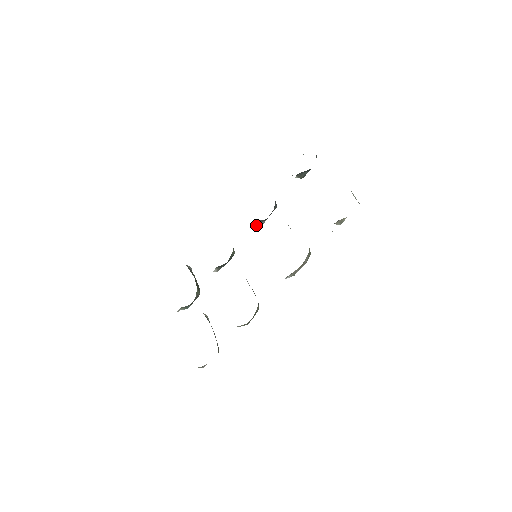
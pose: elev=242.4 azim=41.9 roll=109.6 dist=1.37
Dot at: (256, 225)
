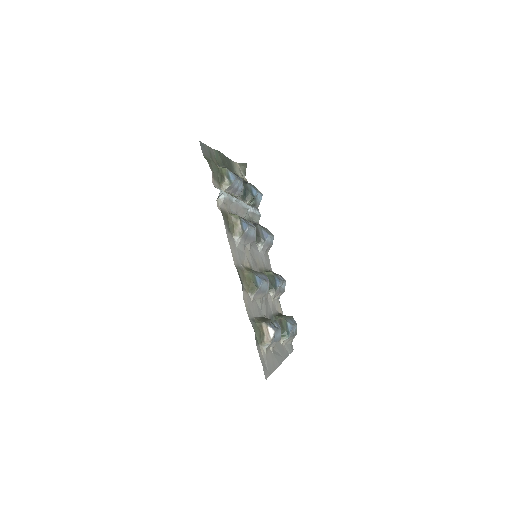
Dot at: (261, 246)
